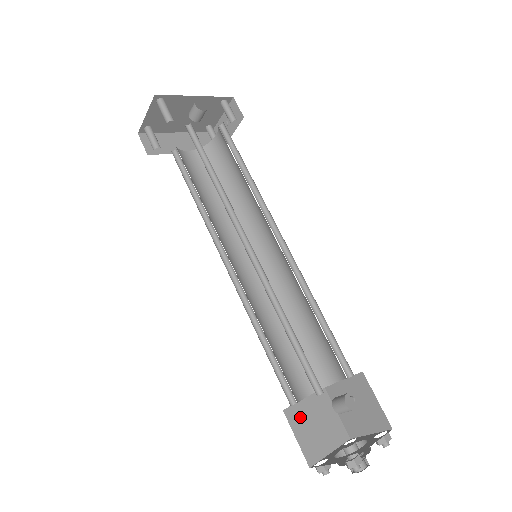
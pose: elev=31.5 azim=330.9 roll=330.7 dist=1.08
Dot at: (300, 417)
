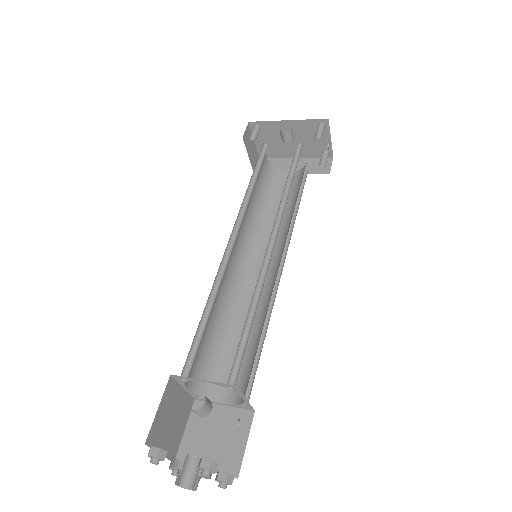
Dot at: (205, 417)
